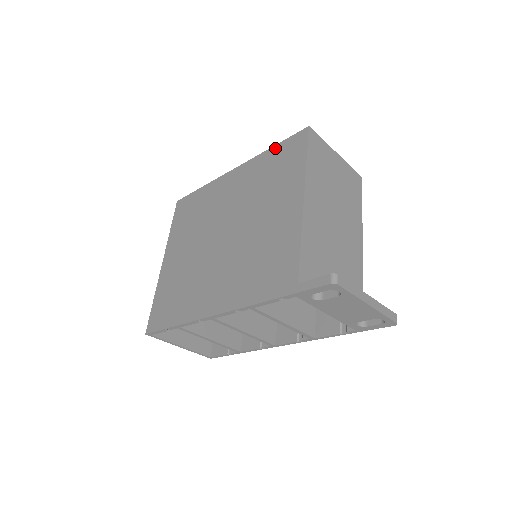
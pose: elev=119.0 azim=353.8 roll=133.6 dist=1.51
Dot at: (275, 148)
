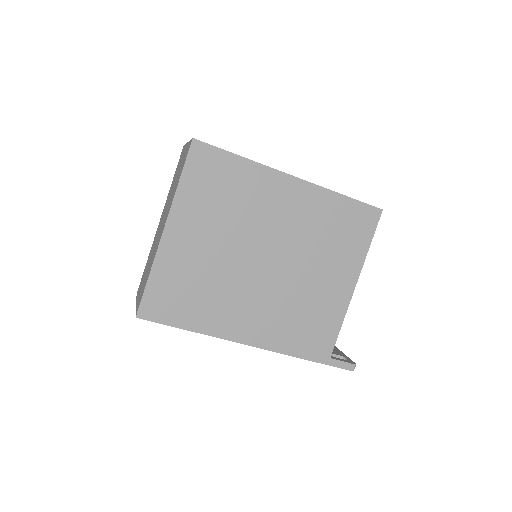
Dot at: (347, 201)
